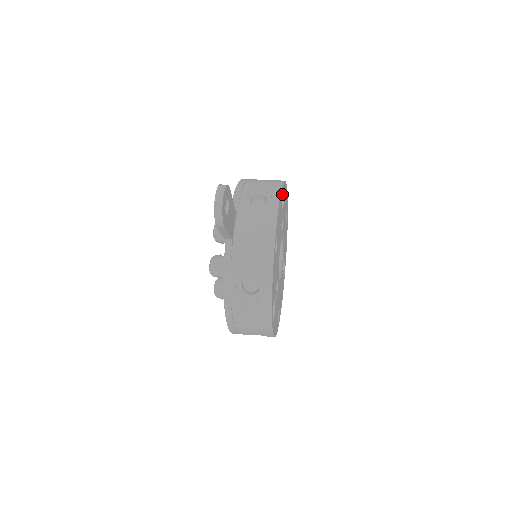
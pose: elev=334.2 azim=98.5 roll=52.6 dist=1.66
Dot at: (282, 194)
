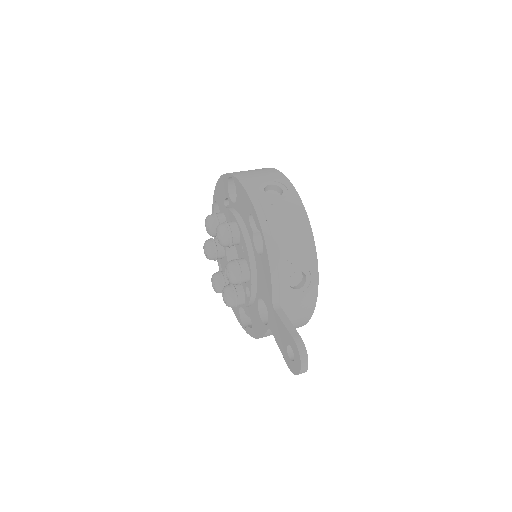
Dot at: occluded
